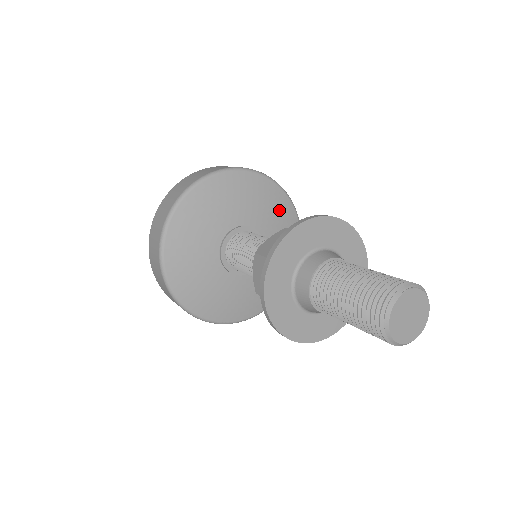
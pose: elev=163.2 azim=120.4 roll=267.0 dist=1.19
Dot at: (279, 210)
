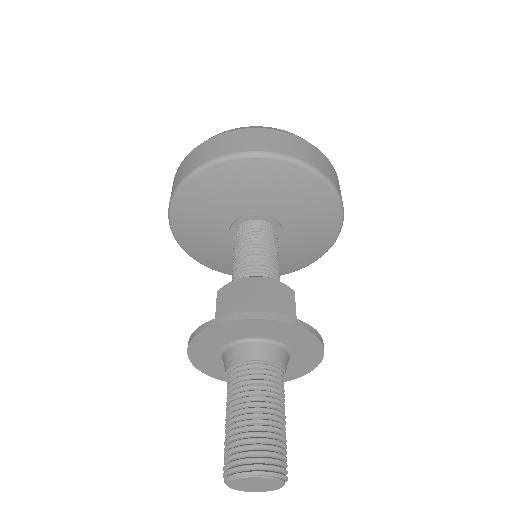
Dot at: (312, 201)
